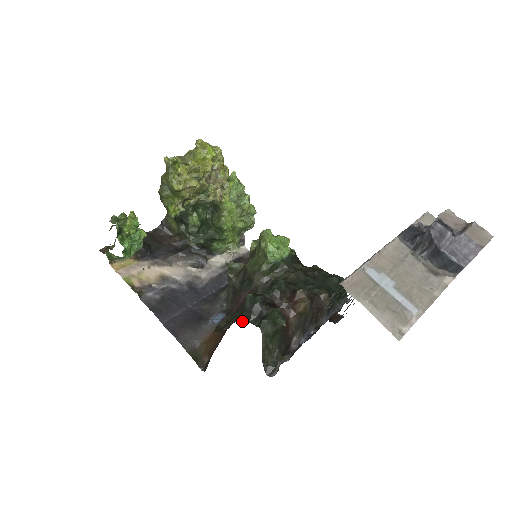
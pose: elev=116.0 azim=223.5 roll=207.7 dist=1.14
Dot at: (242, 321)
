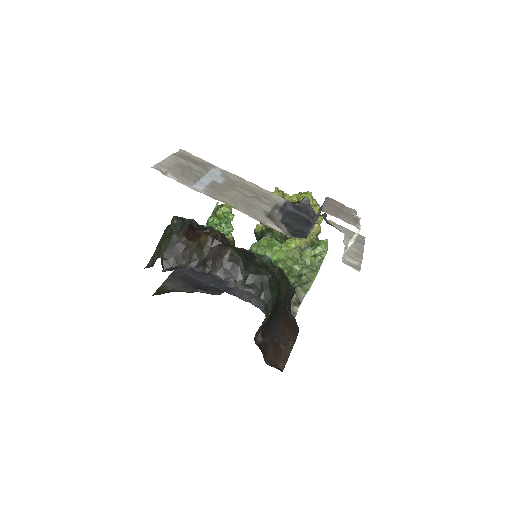
Dot at: occluded
